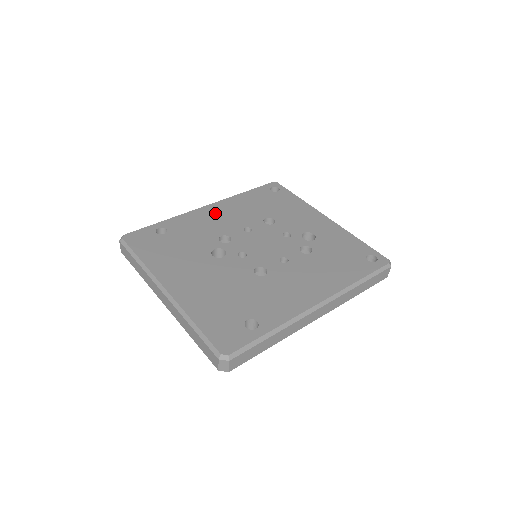
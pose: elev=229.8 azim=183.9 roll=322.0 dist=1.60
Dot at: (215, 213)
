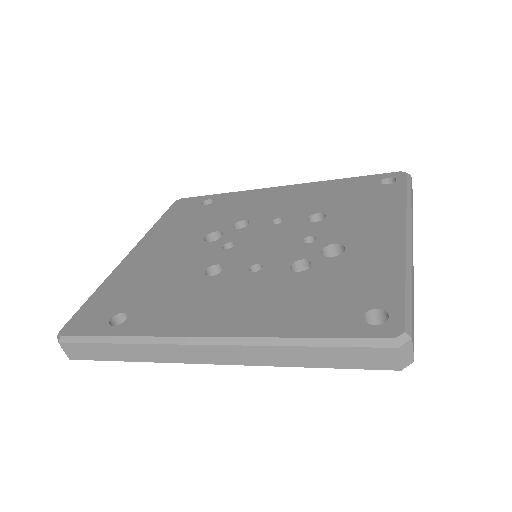
Dot at: (276, 195)
